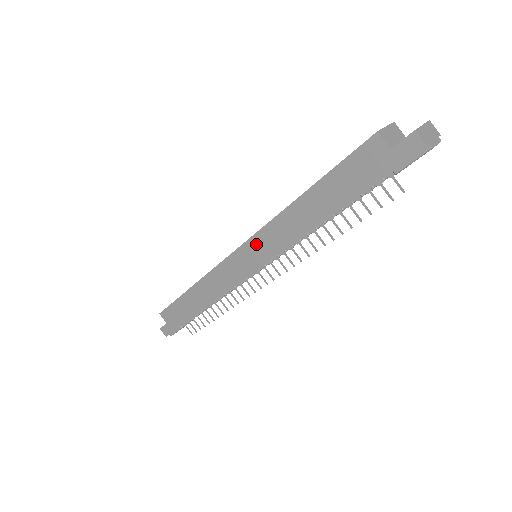
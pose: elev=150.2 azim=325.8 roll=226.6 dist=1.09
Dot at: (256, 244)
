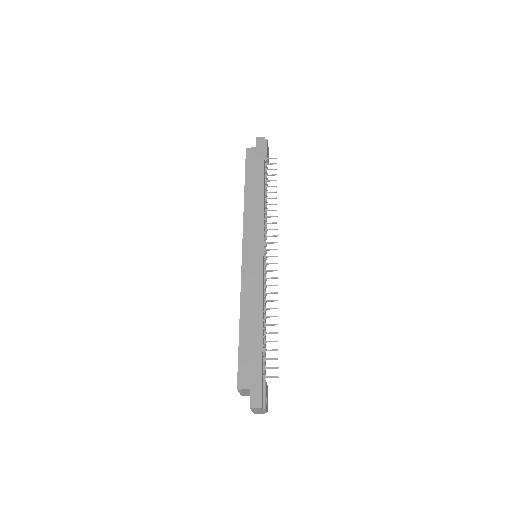
Dot at: (249, 234)
